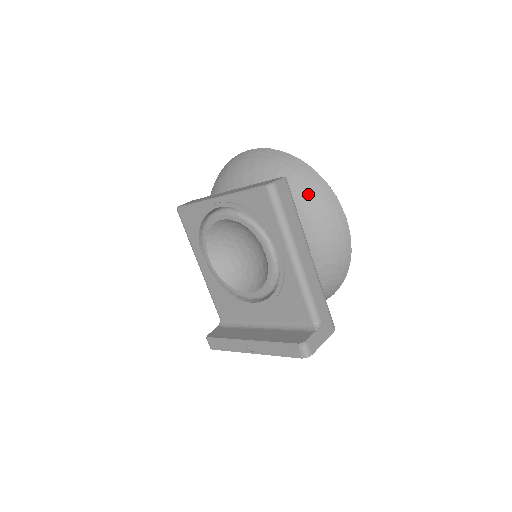
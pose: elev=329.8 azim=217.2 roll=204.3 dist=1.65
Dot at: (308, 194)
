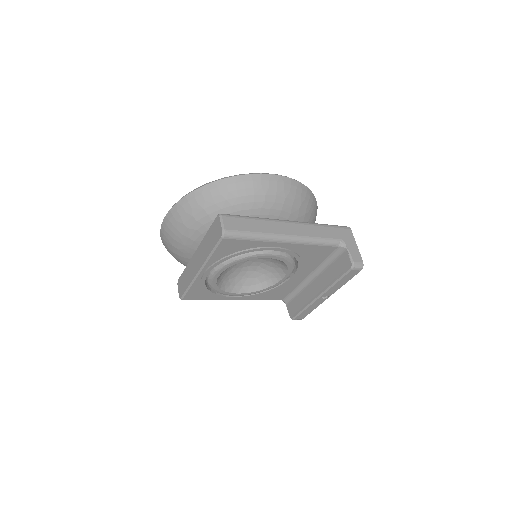
Dot at: (239, 198)
